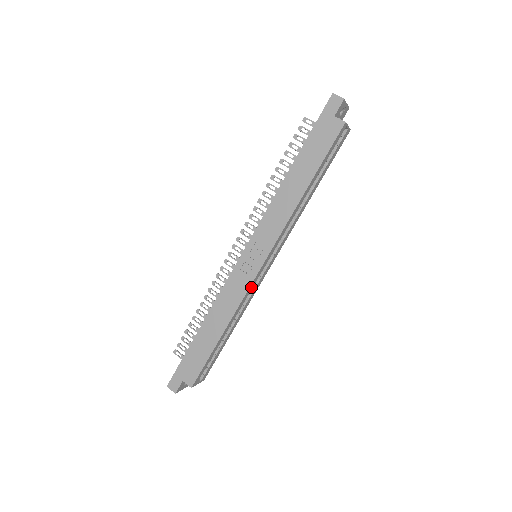
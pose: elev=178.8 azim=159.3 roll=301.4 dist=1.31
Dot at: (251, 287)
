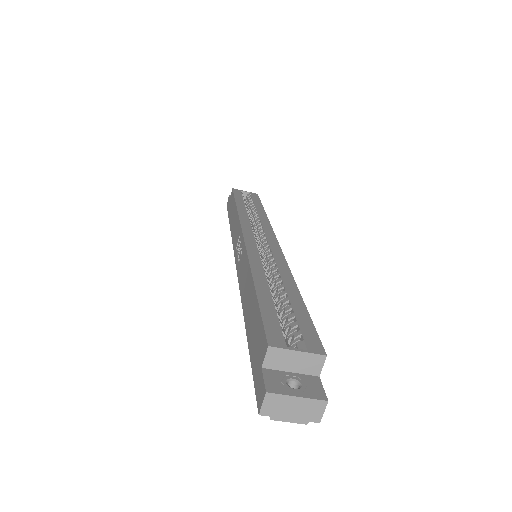
Dot at: (253, 250)
